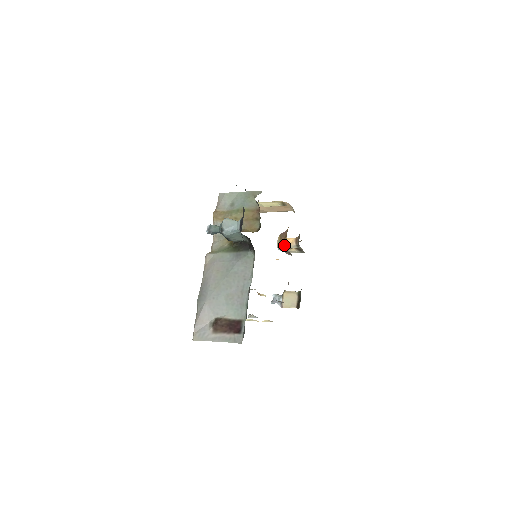
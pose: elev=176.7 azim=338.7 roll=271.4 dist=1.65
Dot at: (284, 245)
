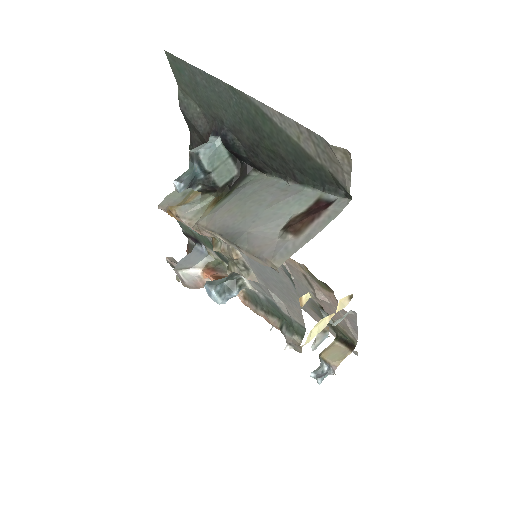
Dot at: occluded
